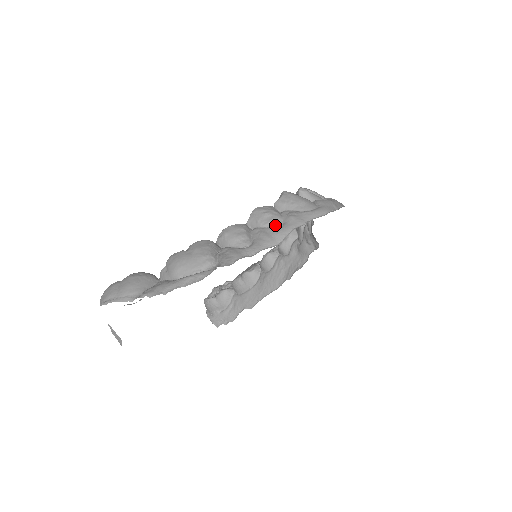
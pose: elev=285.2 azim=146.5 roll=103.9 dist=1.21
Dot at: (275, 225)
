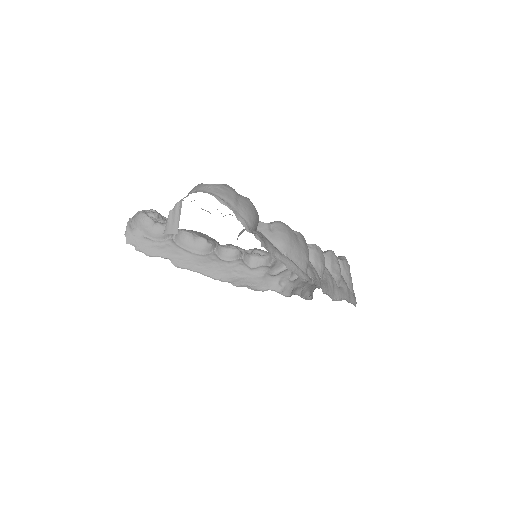
Dot at: (337, 281)
